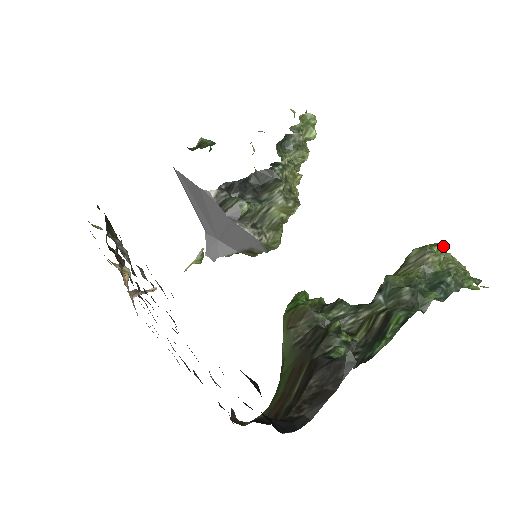
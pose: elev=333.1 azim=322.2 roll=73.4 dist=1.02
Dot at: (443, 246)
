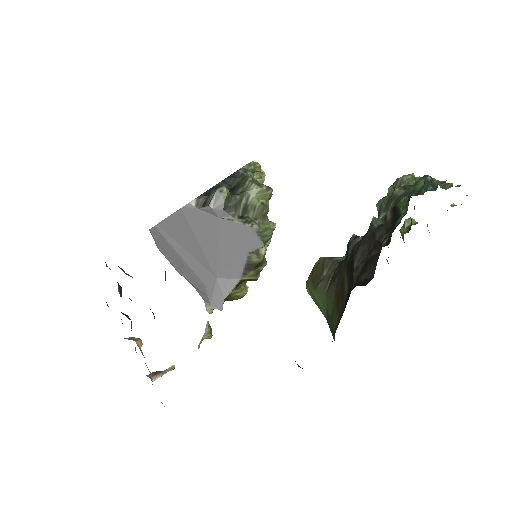
Dot at: occluded
